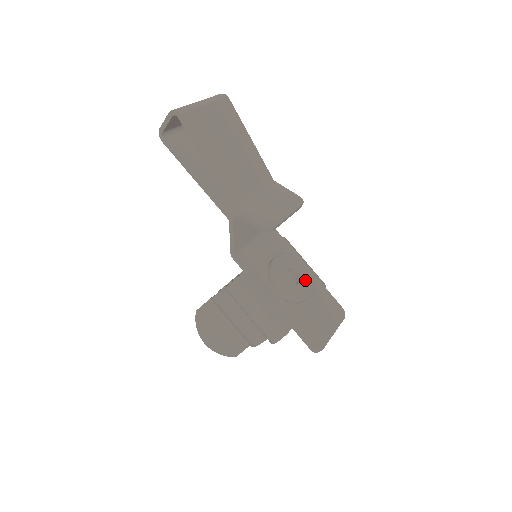
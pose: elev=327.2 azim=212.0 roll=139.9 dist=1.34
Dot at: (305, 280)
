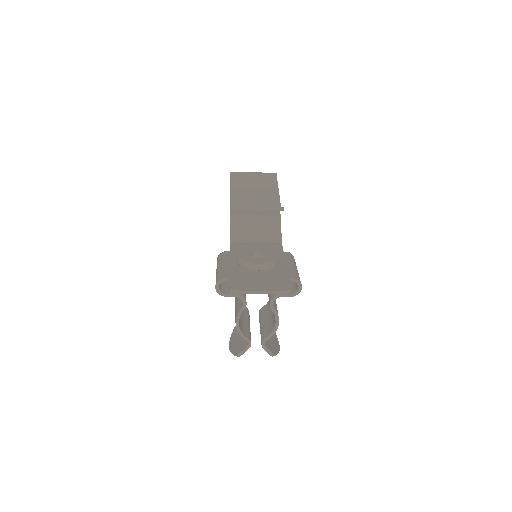
Dot at: (266, 259)
